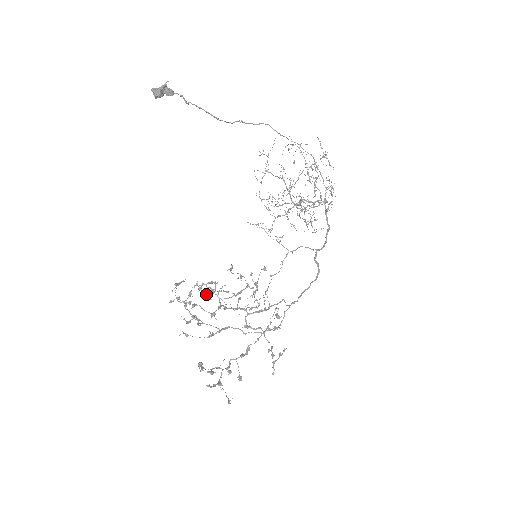
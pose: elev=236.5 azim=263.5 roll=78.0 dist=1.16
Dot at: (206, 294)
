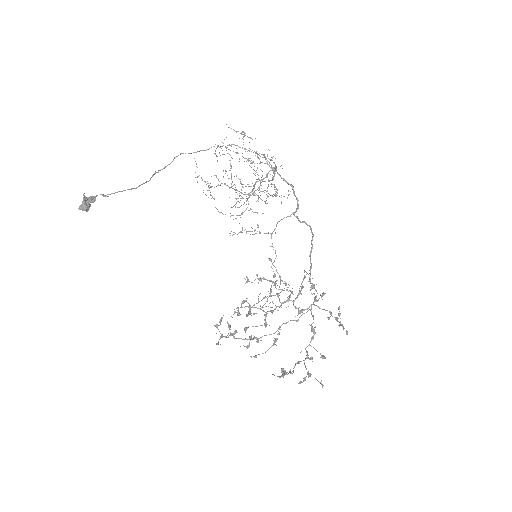
Dot at: (249, 313)
